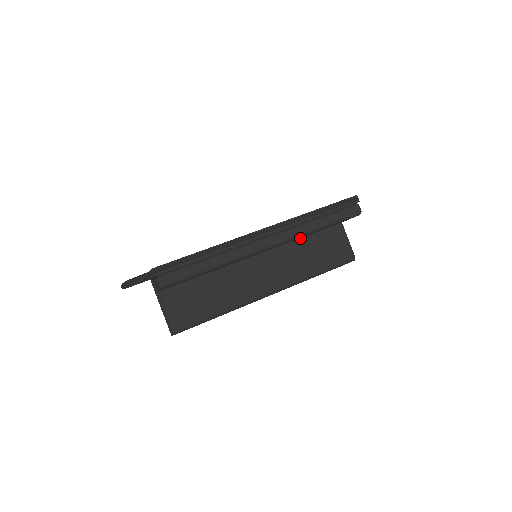
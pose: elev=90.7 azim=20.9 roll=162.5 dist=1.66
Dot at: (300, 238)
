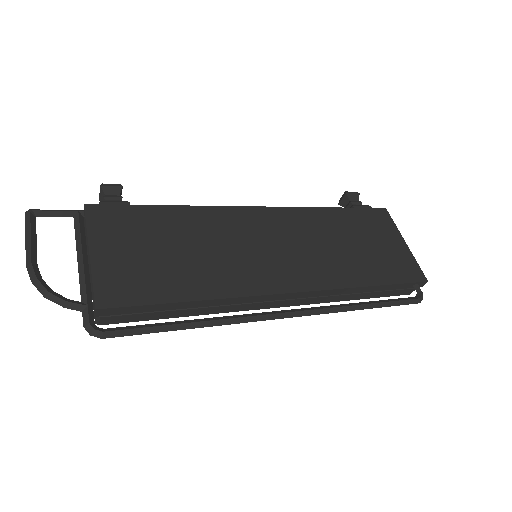
Dot at: occluded
